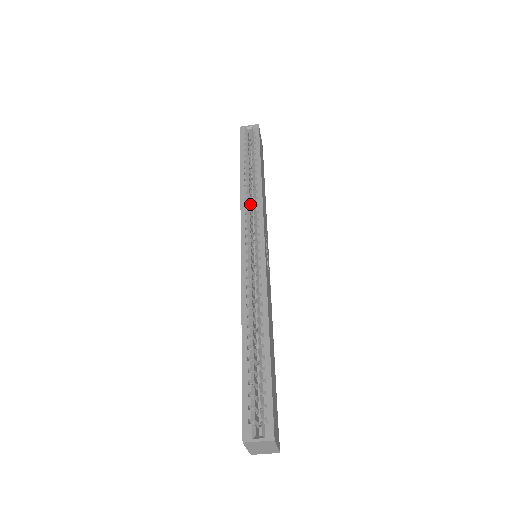
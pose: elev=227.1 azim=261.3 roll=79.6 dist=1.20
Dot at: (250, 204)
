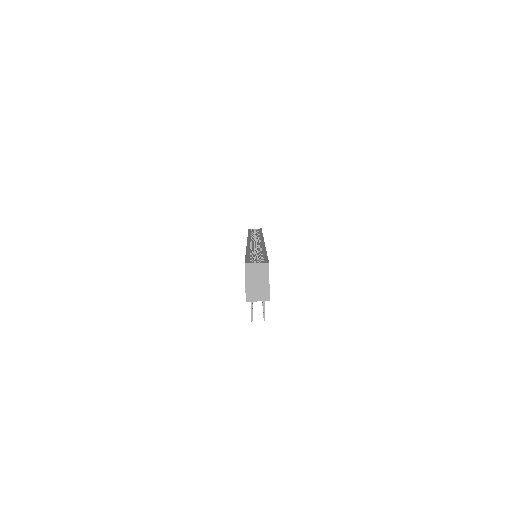
Dot at: occluded
